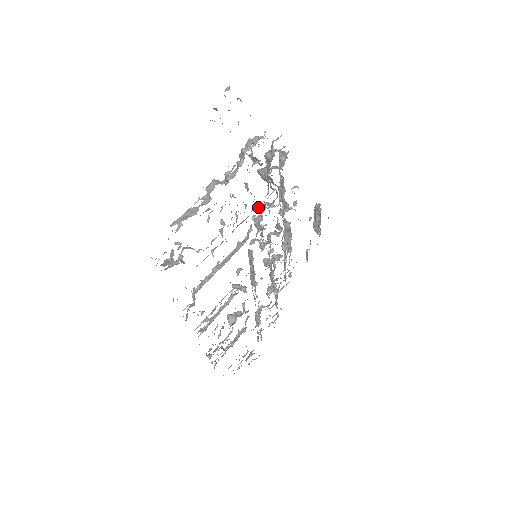
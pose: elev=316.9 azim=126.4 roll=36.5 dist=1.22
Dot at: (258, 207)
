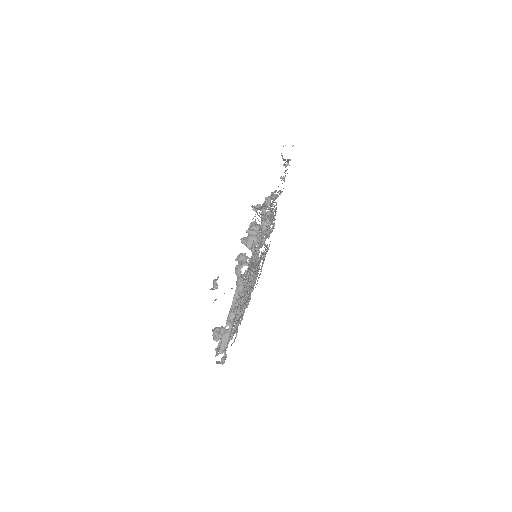
Dot at: occluded
